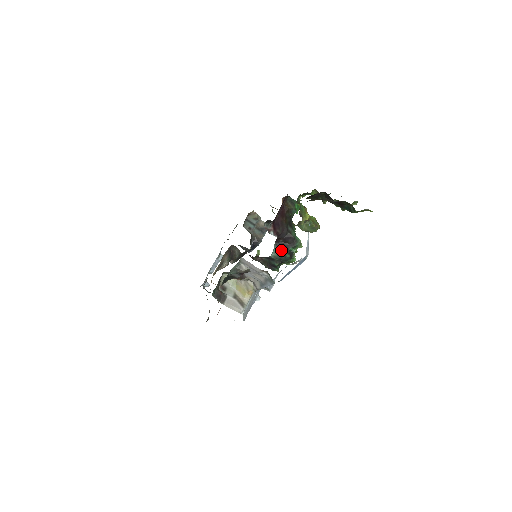
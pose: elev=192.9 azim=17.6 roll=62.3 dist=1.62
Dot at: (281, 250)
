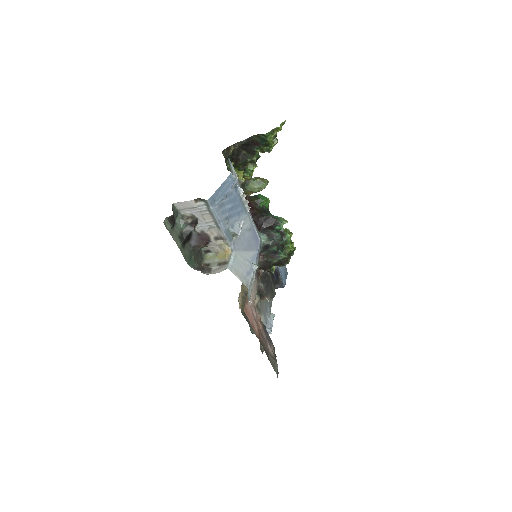
Dot at: (268, 233)
